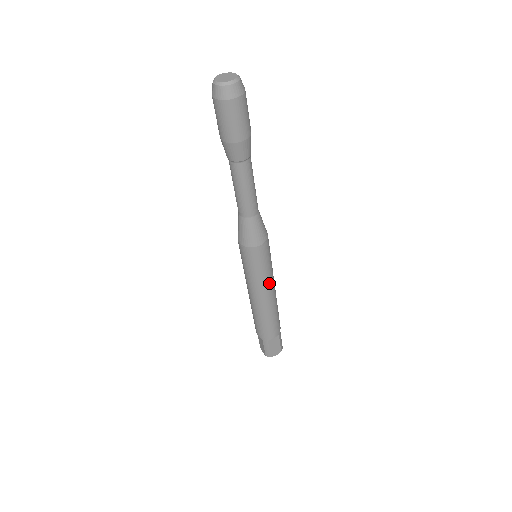
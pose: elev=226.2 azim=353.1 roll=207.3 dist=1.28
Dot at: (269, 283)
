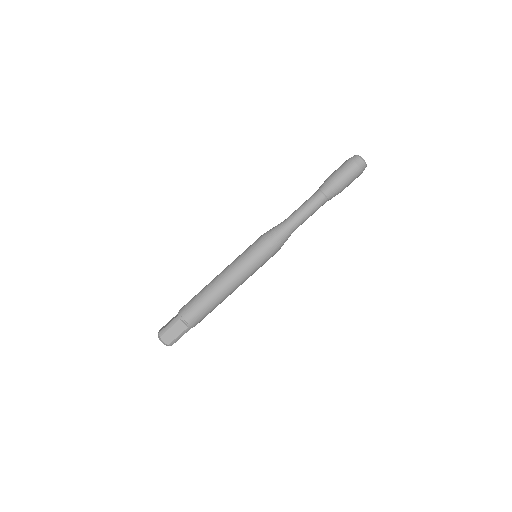
Dot at: (241, 276)
